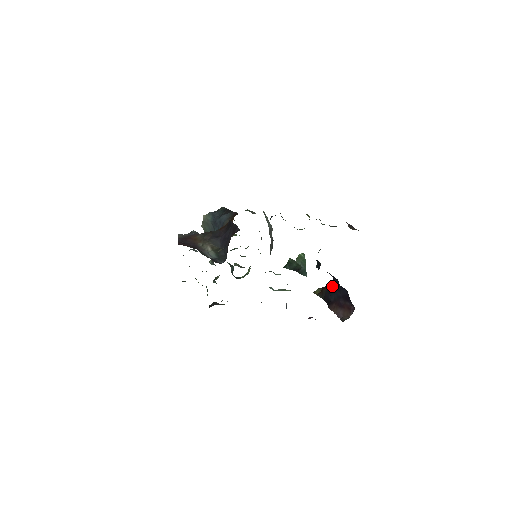
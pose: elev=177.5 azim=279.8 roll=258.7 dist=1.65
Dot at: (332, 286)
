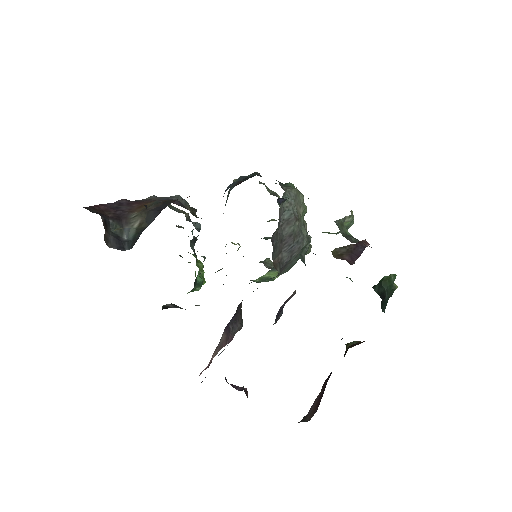
Dot at: occluded
